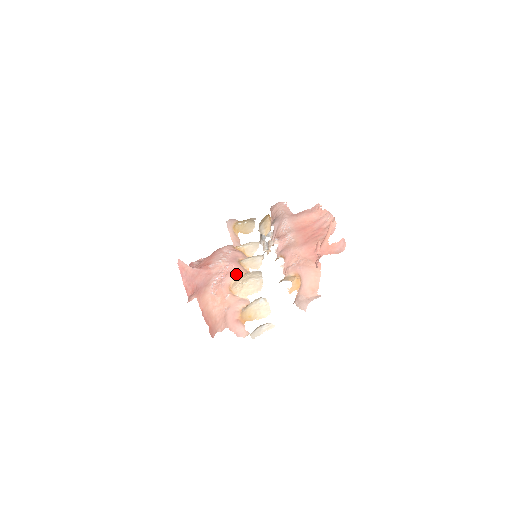
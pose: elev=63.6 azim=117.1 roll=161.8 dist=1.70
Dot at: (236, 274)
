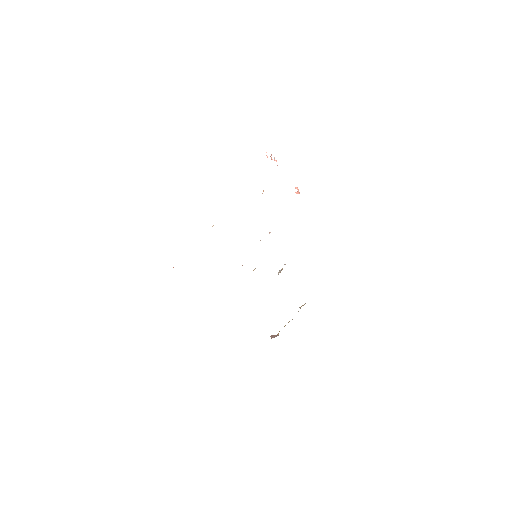
Dot at: occluded
